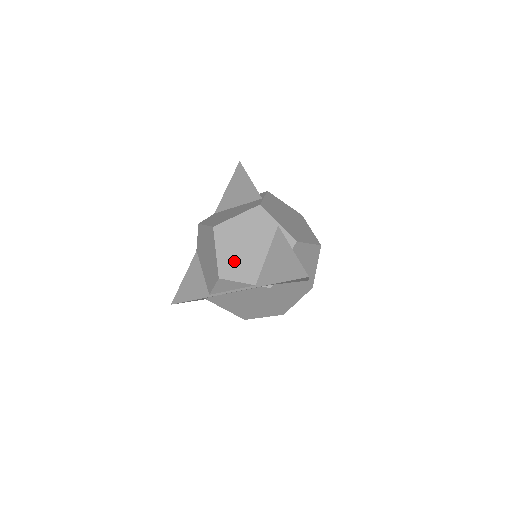
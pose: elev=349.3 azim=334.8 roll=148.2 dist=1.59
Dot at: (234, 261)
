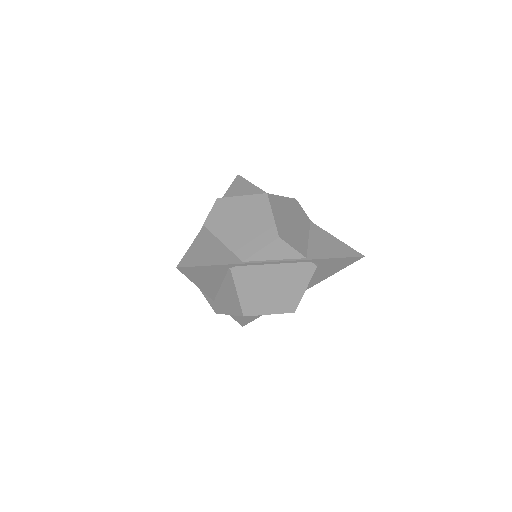
Dot at: (288, 229)
